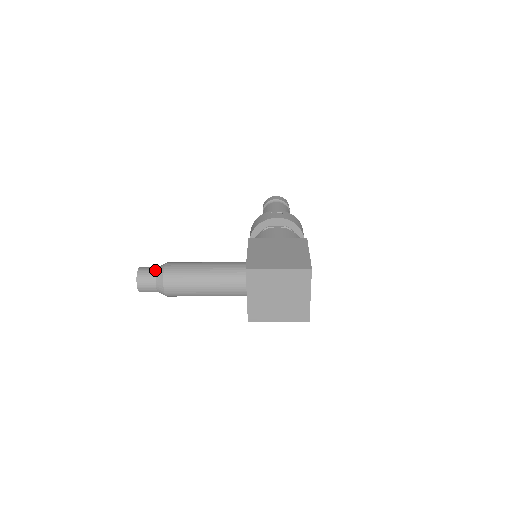
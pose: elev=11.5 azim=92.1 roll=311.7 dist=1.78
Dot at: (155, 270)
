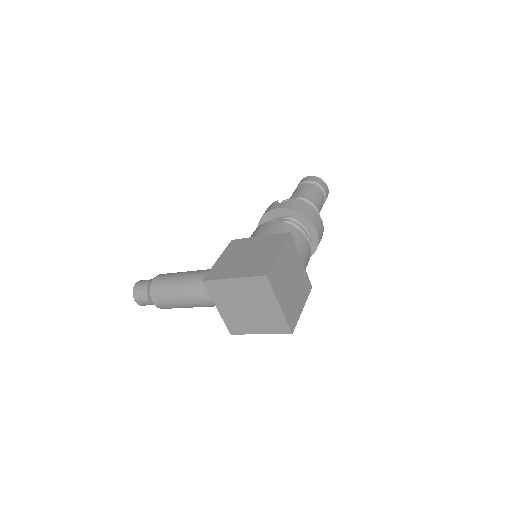
Dot at: (147, 284)
